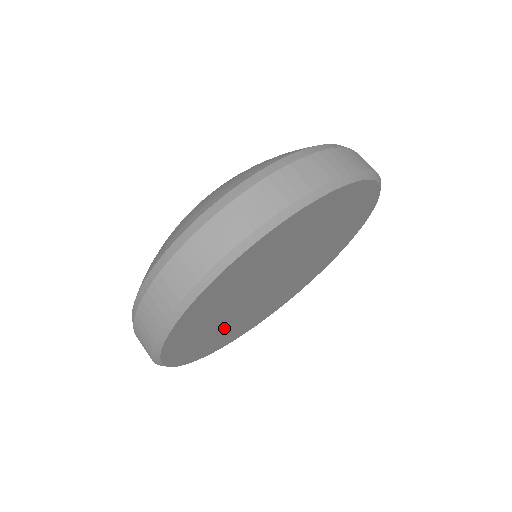
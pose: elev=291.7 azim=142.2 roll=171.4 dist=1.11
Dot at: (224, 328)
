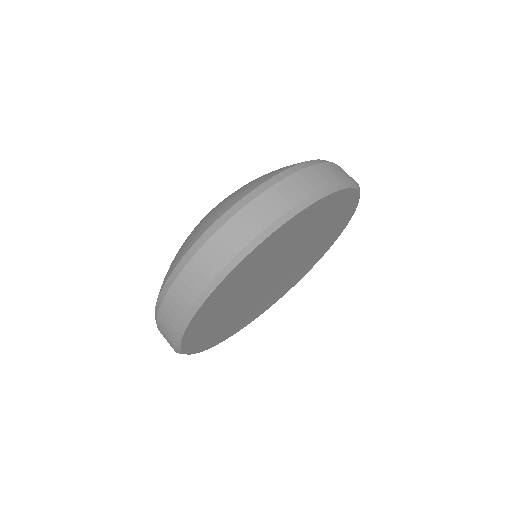
Dot at: (225, 314)
